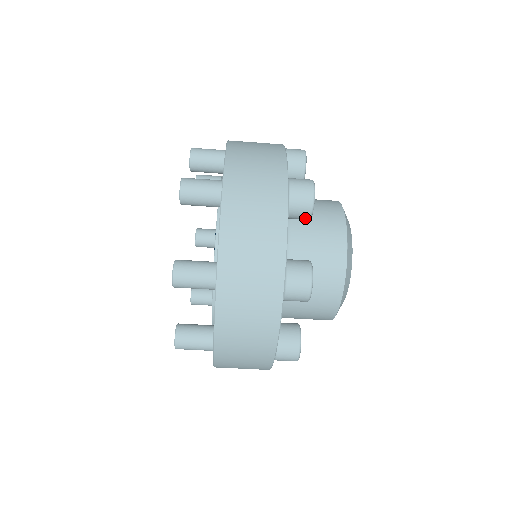
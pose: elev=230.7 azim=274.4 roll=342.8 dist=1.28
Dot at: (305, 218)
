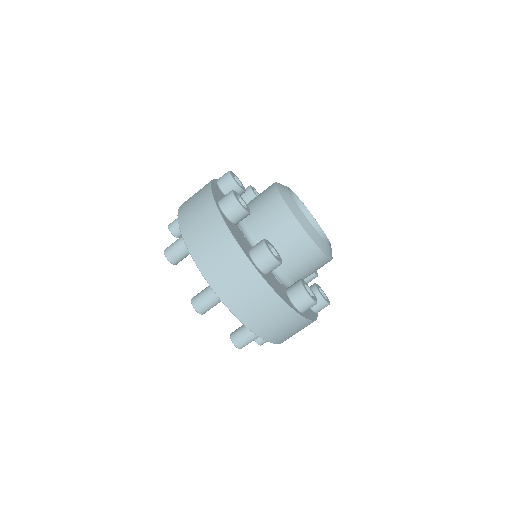
Dot at: (235, 188)
